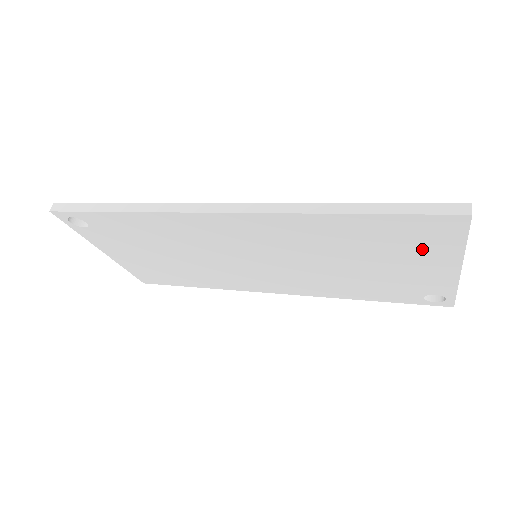
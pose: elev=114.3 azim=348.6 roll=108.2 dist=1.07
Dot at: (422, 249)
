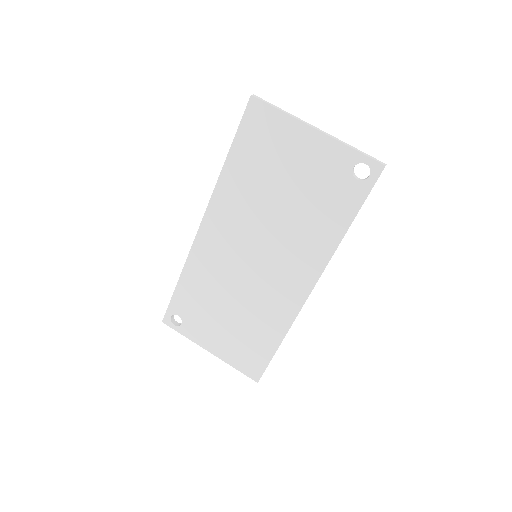
Dot at: (279, 140)
